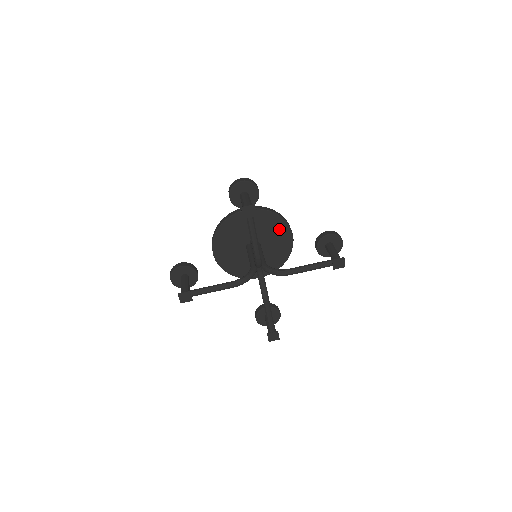
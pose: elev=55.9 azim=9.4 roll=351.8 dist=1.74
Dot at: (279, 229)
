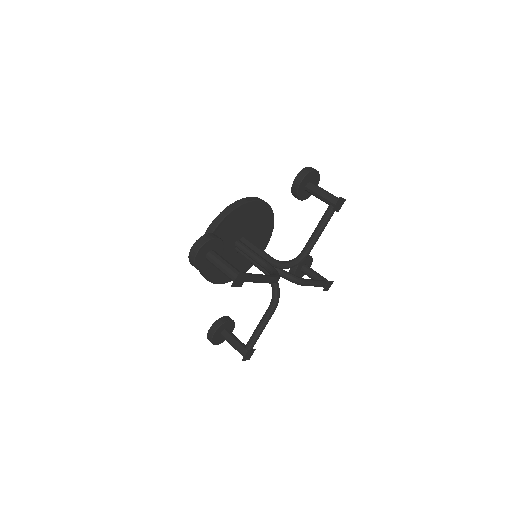
Dot at: (248, 212)
